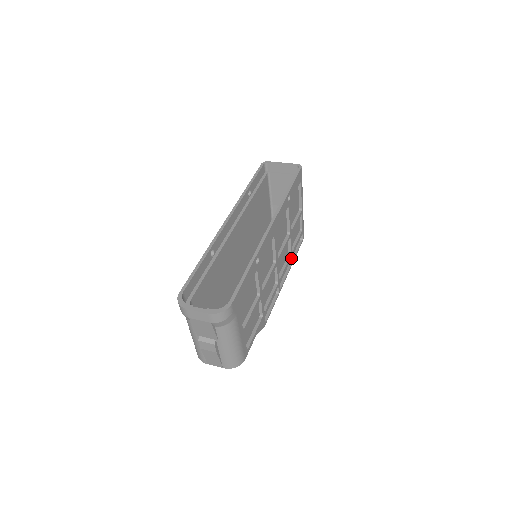
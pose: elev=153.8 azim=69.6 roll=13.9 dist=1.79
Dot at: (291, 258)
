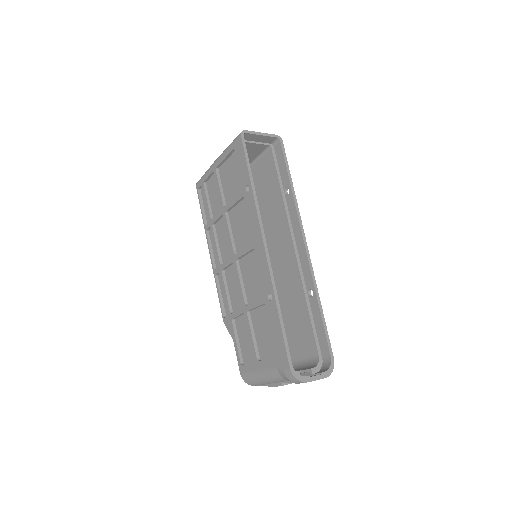
Dot at: occluded
